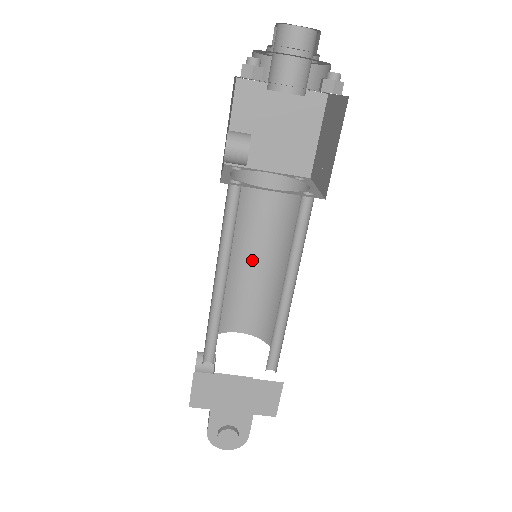
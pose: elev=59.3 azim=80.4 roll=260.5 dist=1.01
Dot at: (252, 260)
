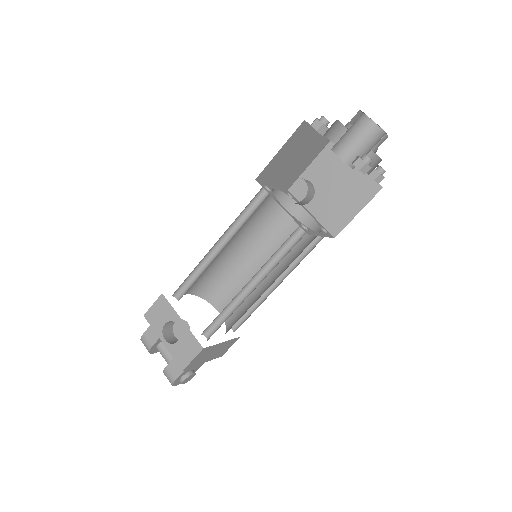
Dot at: (228, 246)
